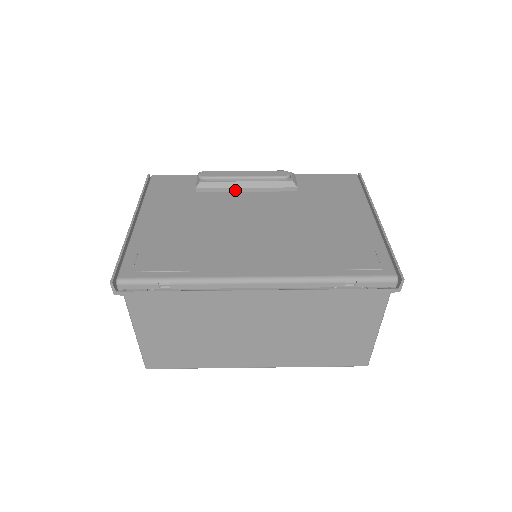
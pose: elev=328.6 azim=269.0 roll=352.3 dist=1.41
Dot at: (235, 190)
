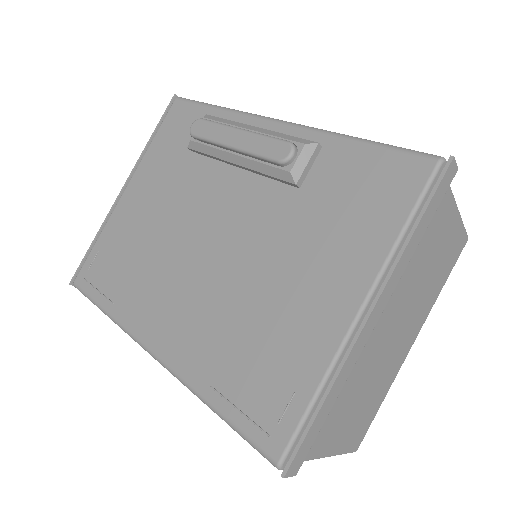
Dot at: (226, 162)
